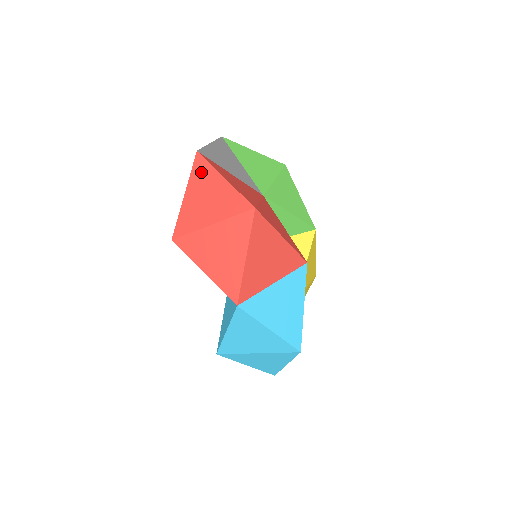
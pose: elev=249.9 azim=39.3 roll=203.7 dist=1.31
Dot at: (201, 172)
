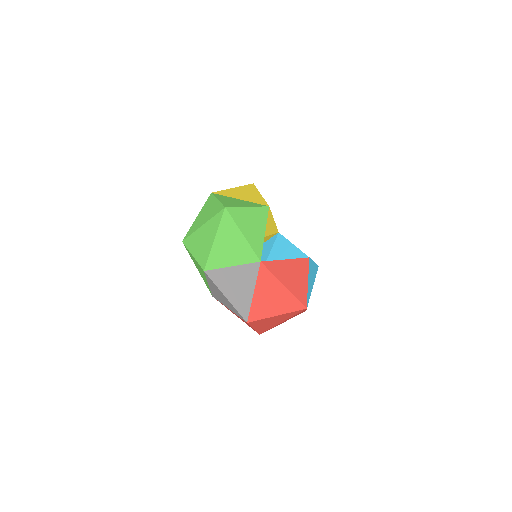
Dot at: (258, 323)
